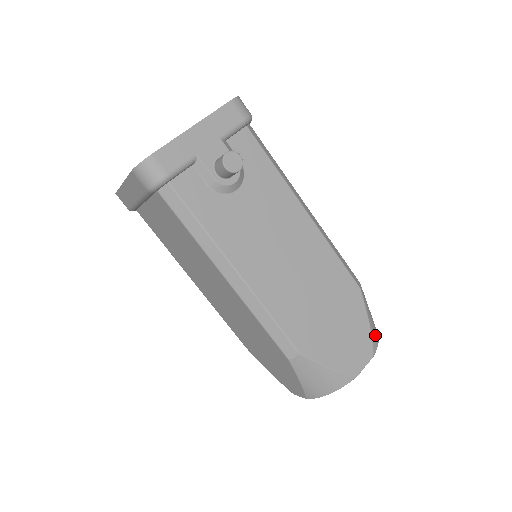
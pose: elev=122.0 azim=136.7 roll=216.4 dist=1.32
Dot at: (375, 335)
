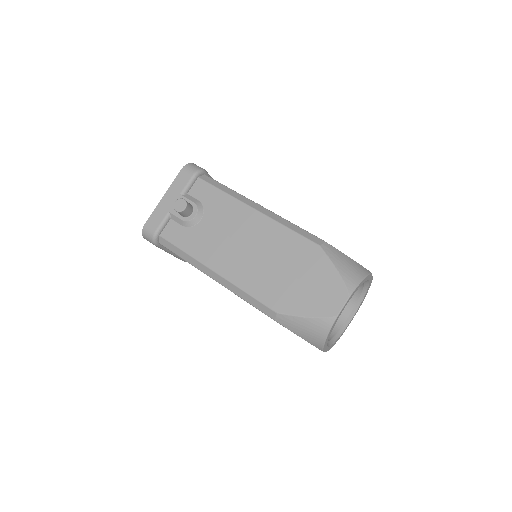
Dot at: (351, 278)
